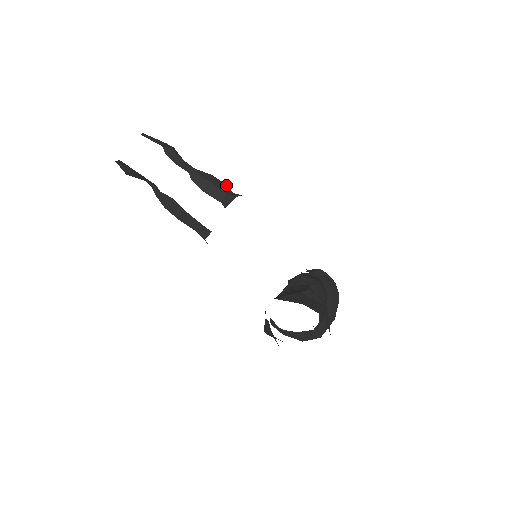
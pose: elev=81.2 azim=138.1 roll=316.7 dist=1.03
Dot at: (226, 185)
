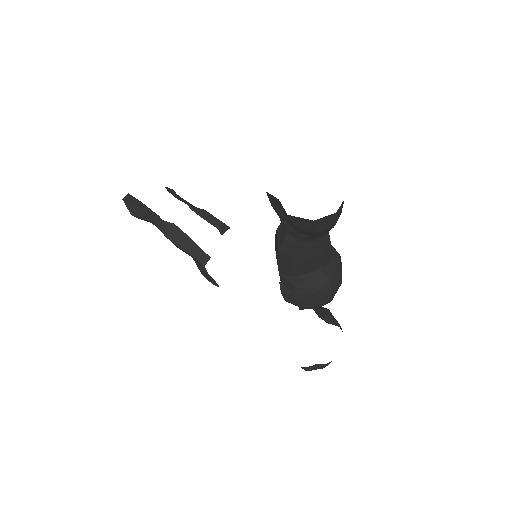
Dot at: occluded
